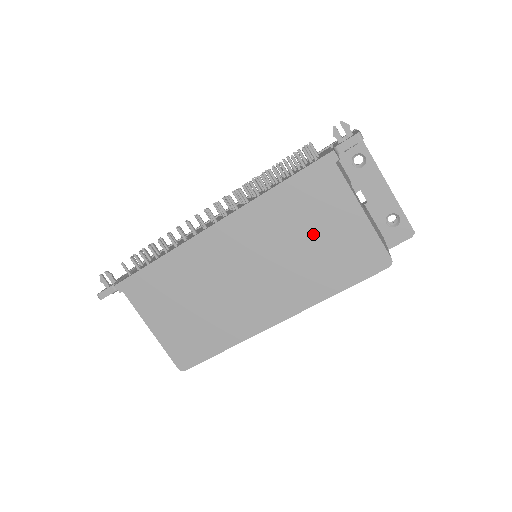
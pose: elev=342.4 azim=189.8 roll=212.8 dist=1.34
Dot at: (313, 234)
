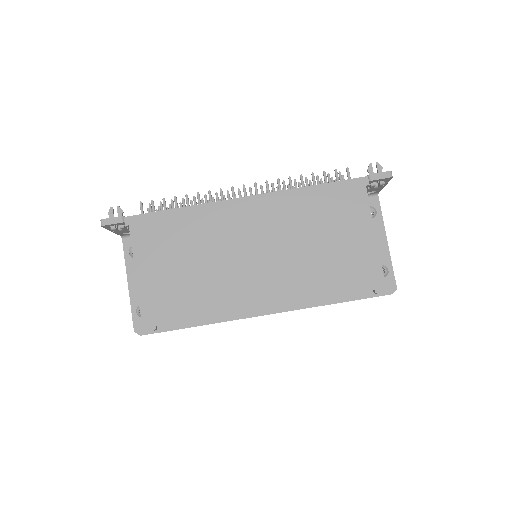
Dot at: (327, 236)
